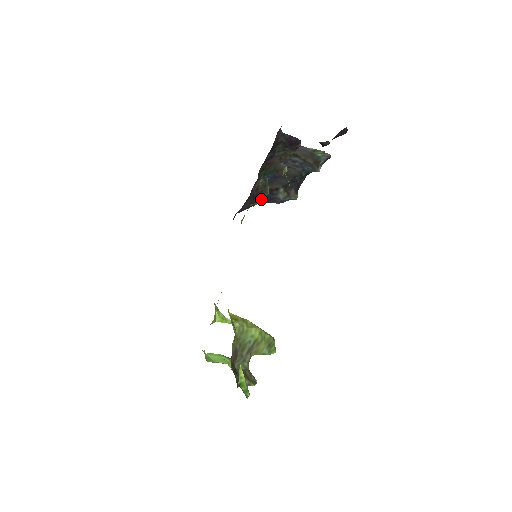
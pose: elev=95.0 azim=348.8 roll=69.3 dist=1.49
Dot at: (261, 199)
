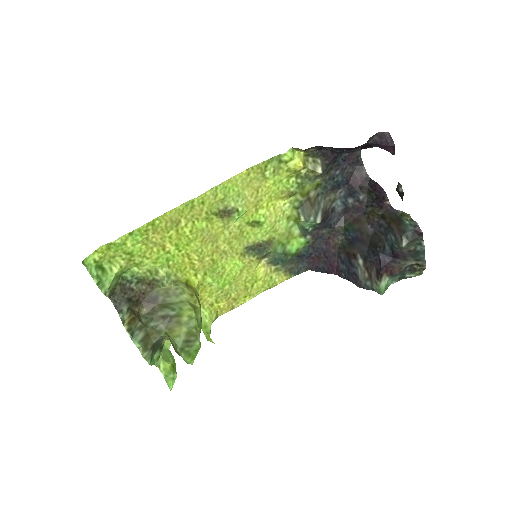
Dot at: (303, 216)
